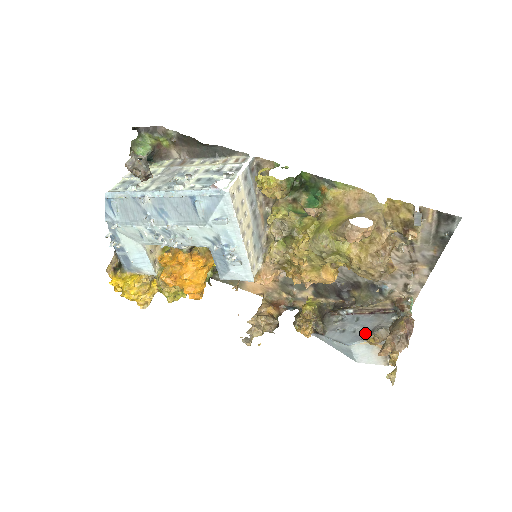
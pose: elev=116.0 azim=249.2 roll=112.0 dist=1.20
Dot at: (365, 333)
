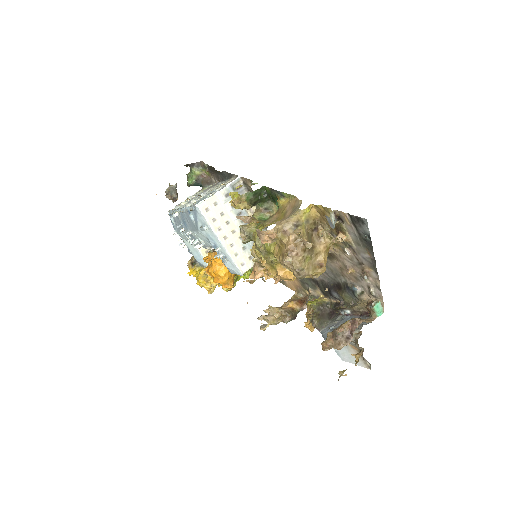
Dot at: occluded
